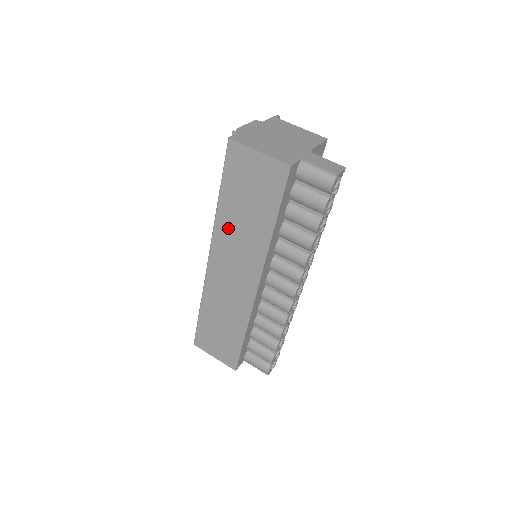
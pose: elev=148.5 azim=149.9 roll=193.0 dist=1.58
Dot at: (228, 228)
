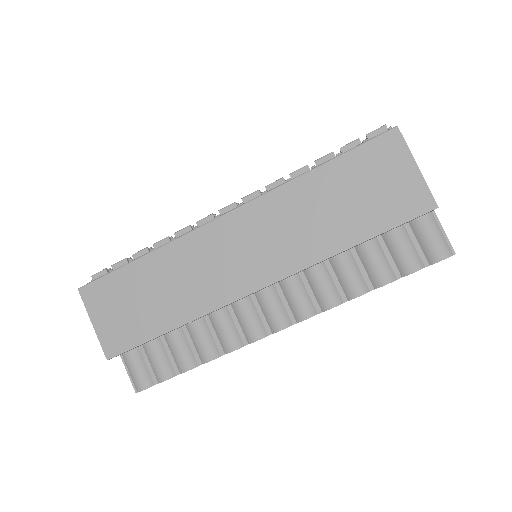
Dot at: (293, 204)
